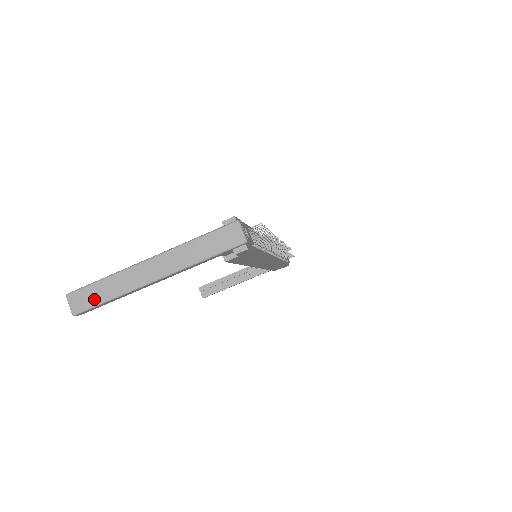
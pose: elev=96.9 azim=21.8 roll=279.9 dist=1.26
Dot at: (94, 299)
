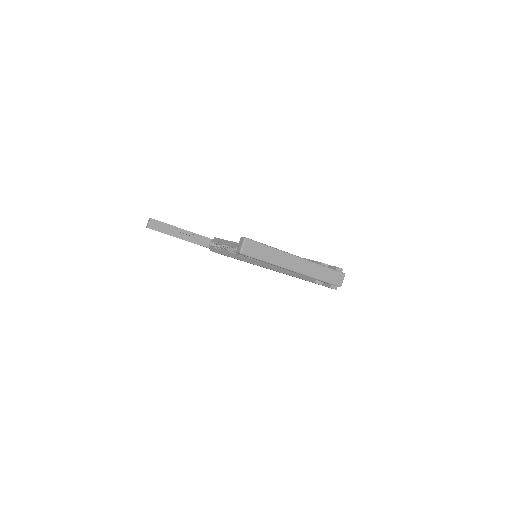
Dot at: (258, 254)
